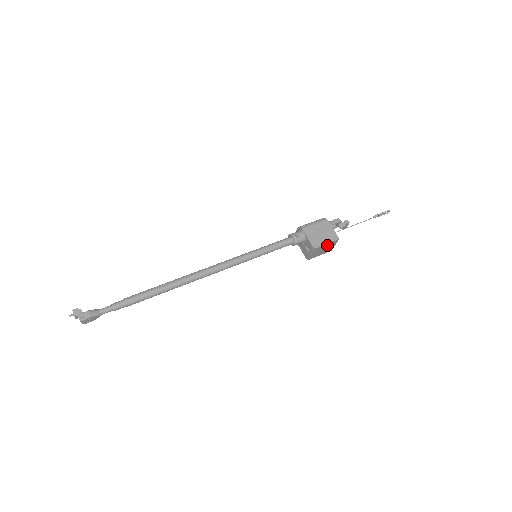
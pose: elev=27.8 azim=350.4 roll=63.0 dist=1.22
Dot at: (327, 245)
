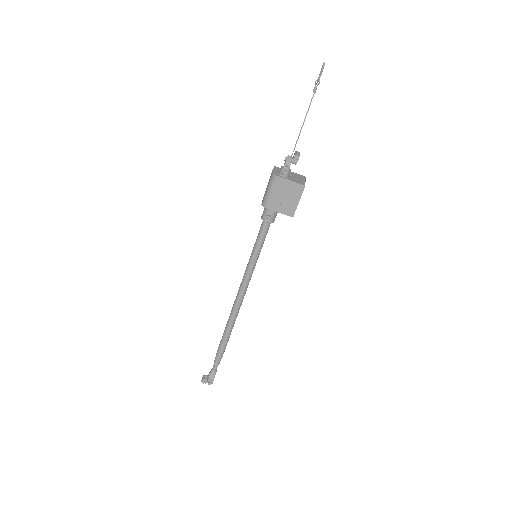
Dot at: (300, 198)
